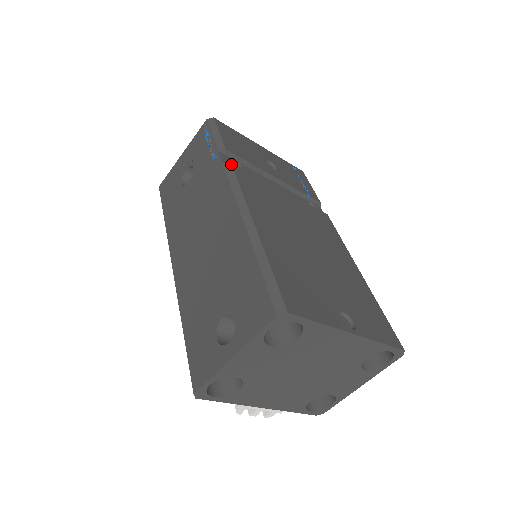
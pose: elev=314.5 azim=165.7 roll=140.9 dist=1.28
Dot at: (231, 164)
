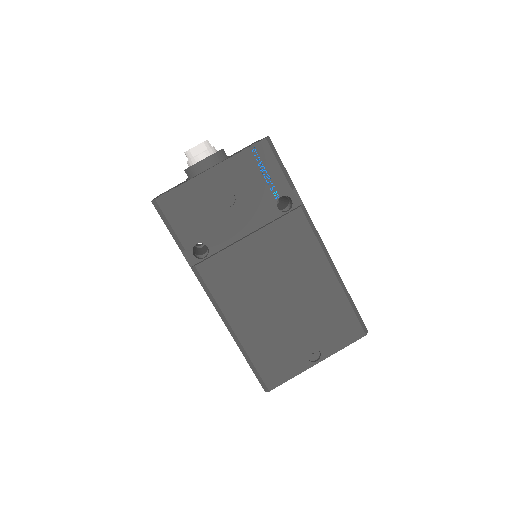
Dot at: (196, 270)
